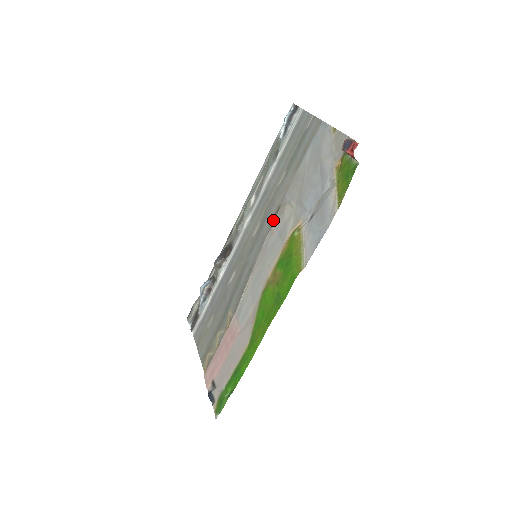
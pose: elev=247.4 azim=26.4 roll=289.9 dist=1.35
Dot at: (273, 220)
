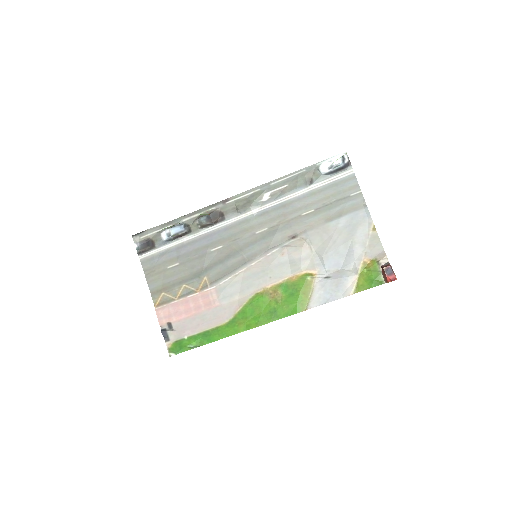
Dot at: (286, 241)
